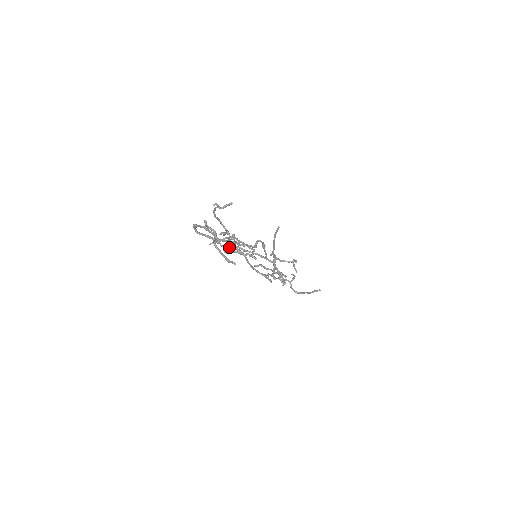
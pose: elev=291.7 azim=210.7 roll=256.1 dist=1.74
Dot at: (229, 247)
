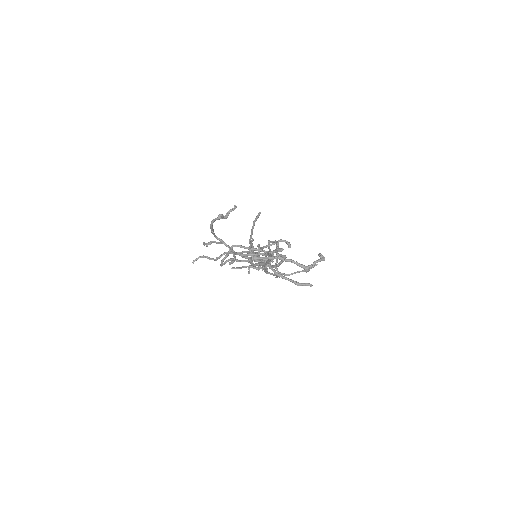
Dot at: (217, 257)
